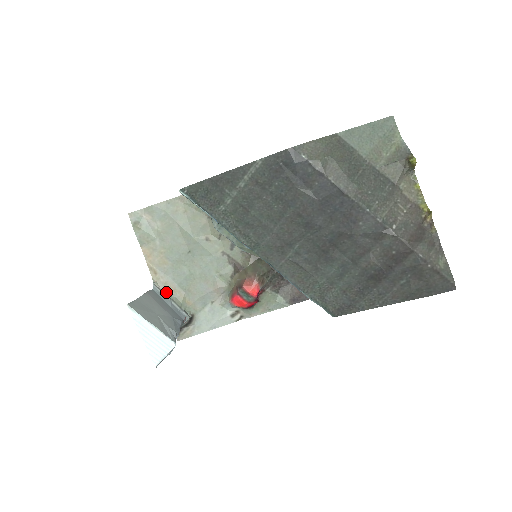
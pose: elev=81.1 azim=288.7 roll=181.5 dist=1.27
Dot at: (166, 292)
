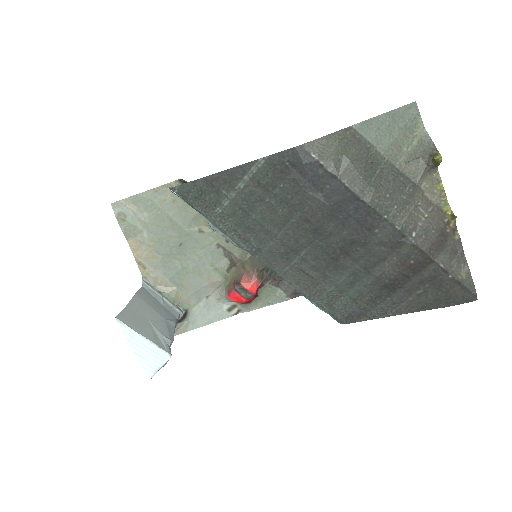
Dot at: (157, 288)
